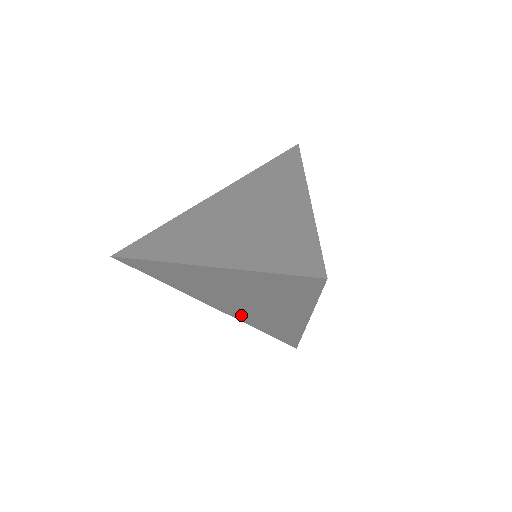
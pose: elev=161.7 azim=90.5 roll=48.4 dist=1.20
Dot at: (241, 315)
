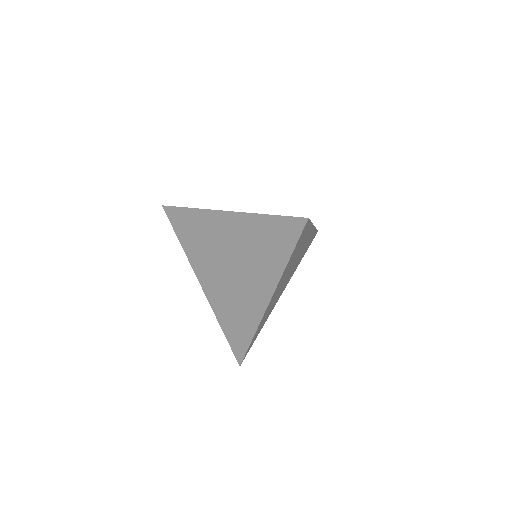
Dot at: occluded
